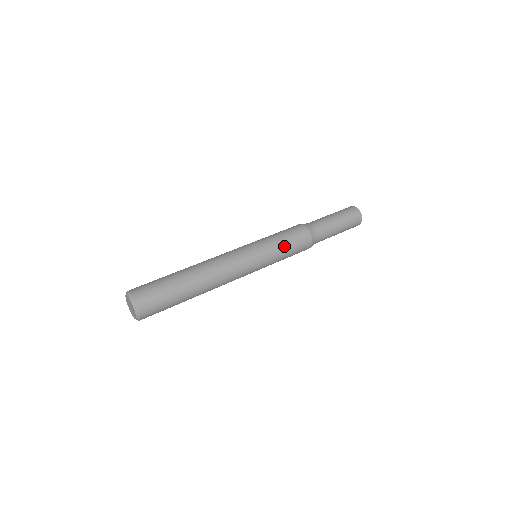
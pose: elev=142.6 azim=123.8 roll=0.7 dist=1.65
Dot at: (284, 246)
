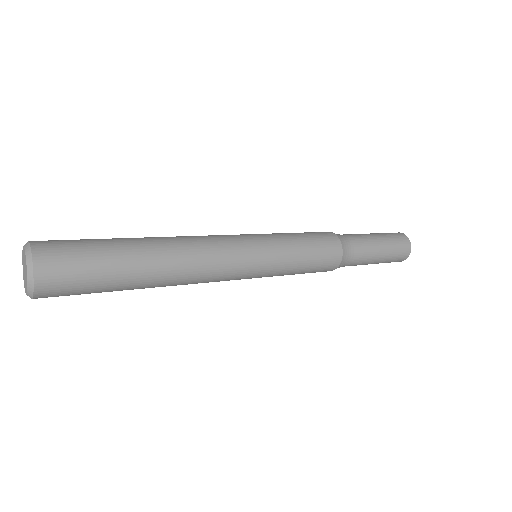
Dot at: (289, 233)
